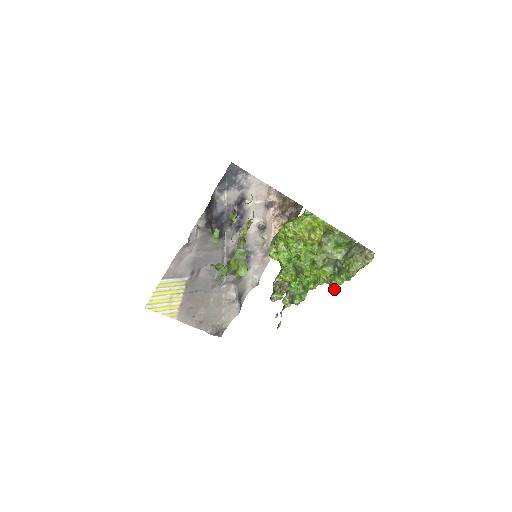
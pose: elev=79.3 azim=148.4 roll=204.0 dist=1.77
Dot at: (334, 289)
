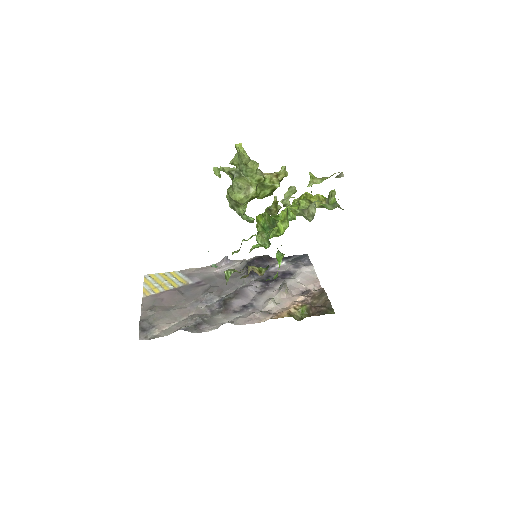
Dot at: occluded
